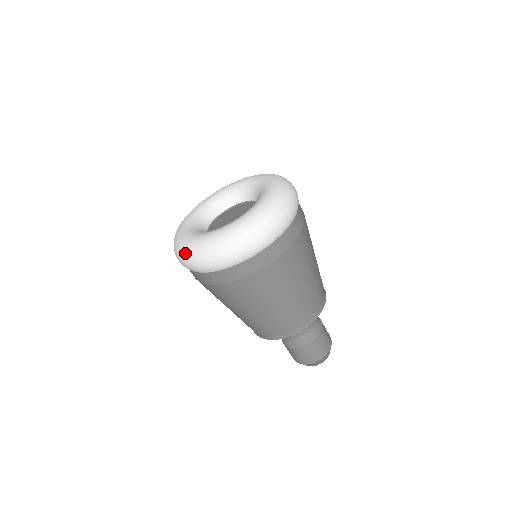
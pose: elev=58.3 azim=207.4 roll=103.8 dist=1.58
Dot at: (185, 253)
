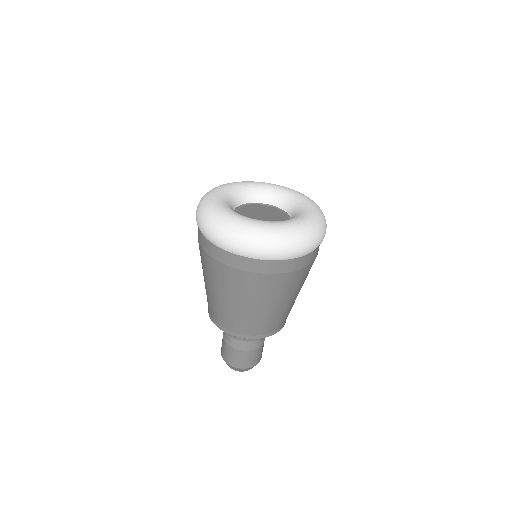
Dot at: (205, 213)
